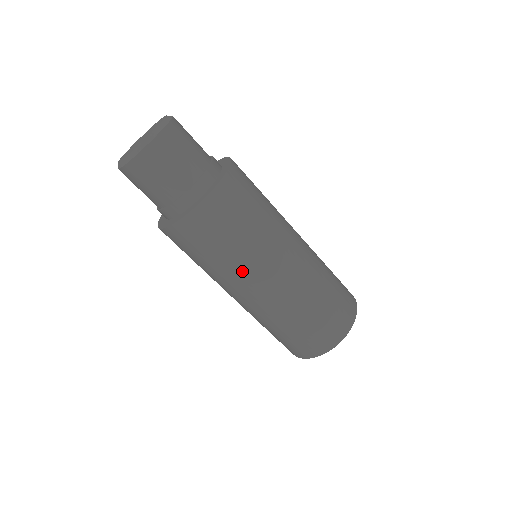
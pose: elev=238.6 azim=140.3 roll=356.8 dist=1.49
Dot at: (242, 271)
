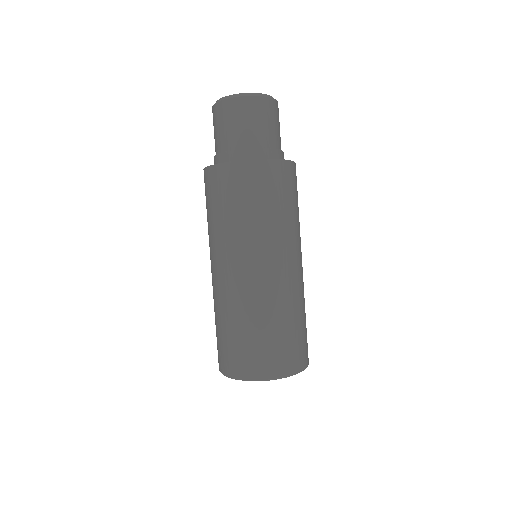
Dot at: (285, 237)
